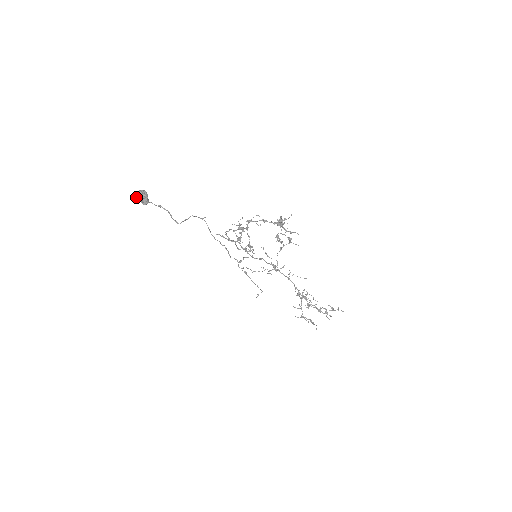
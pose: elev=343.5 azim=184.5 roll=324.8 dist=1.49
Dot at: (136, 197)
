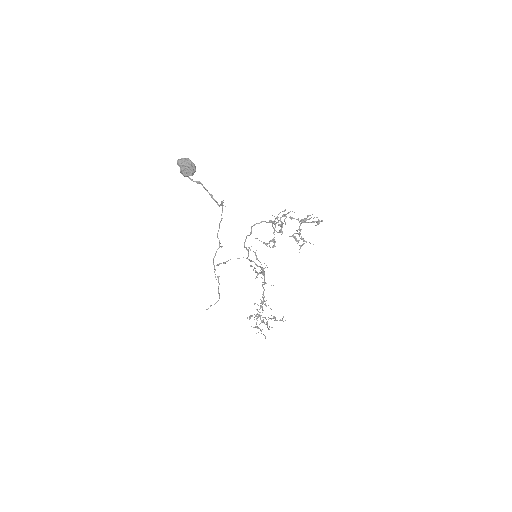
Dot at: (180, 164)
